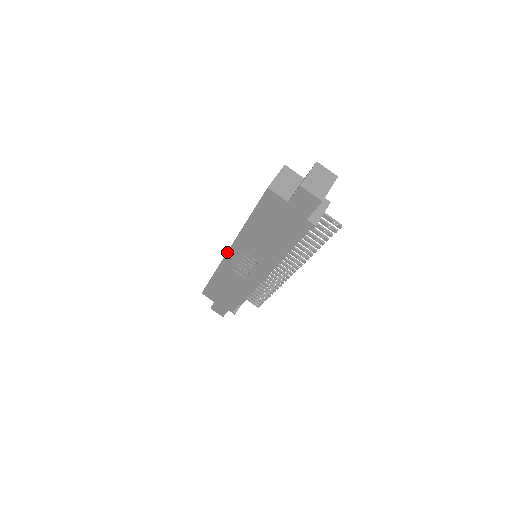
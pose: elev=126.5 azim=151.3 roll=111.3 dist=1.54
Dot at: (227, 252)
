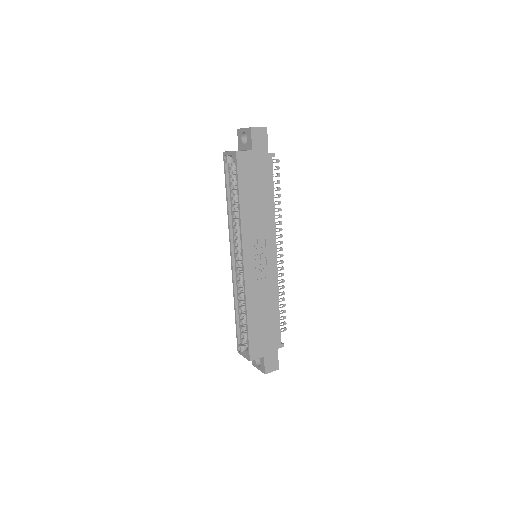
Dot at: (243, 262)
